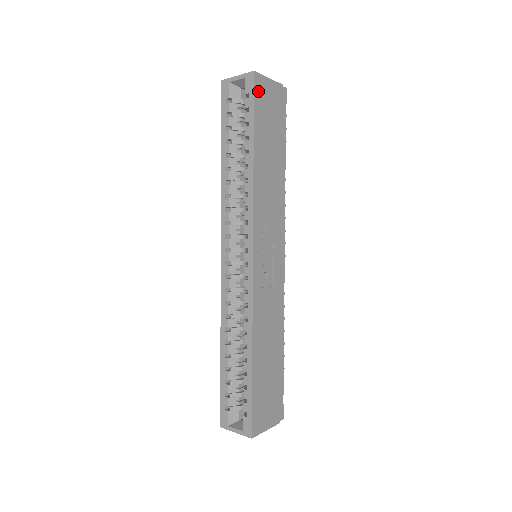
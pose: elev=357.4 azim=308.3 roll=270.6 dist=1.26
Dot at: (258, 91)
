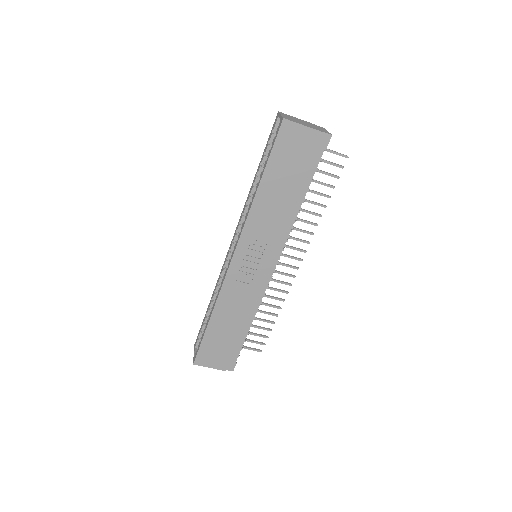
Dot at: (283, 135)
